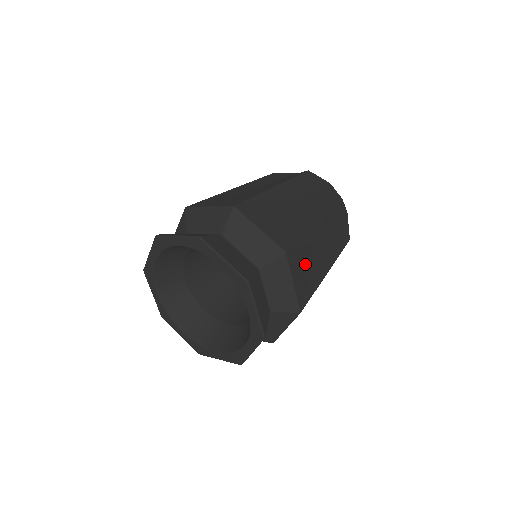
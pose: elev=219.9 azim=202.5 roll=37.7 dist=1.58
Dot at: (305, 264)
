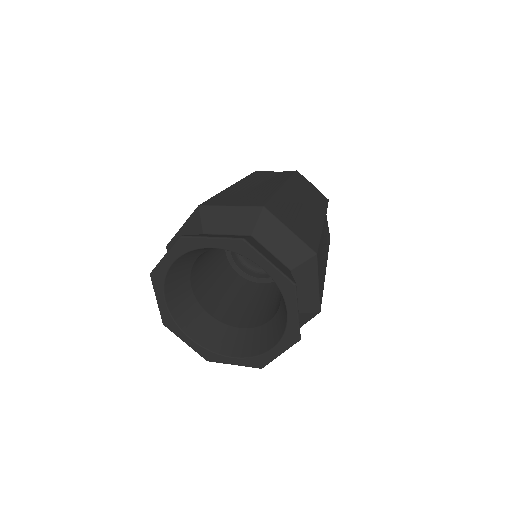
Dot at: (293, 217)
